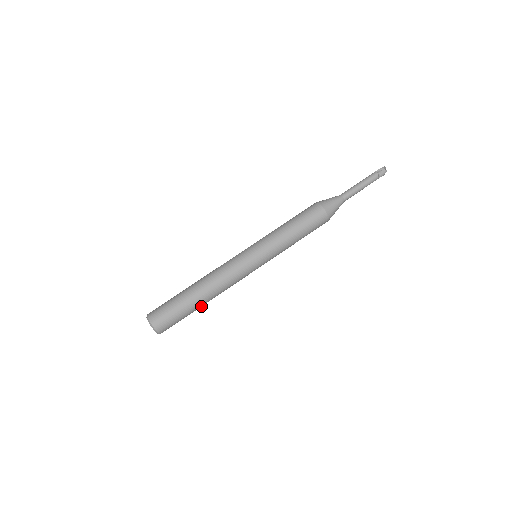
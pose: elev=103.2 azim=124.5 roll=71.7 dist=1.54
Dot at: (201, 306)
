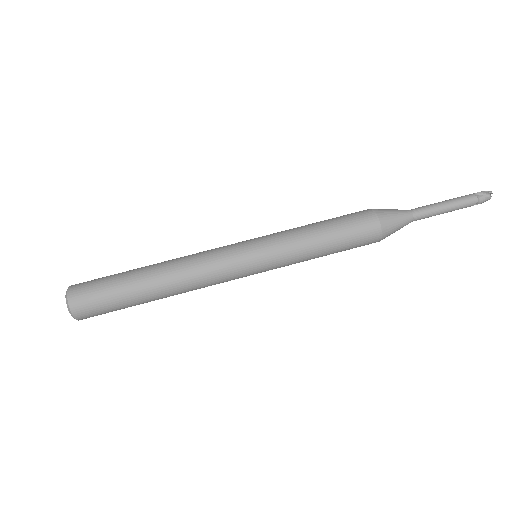
Dot at: occluded
